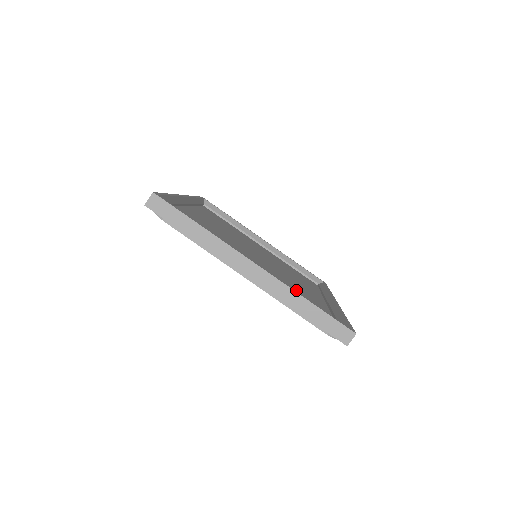
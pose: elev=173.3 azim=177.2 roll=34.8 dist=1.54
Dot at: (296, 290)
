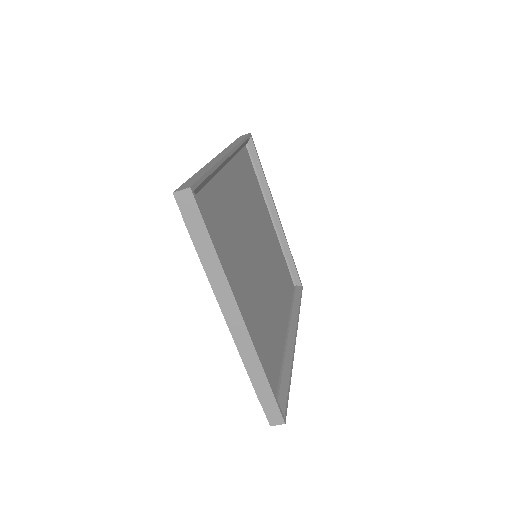
Dot at: (267, 327)
